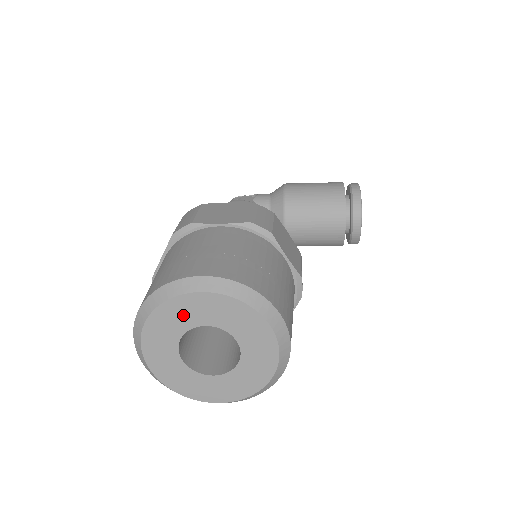
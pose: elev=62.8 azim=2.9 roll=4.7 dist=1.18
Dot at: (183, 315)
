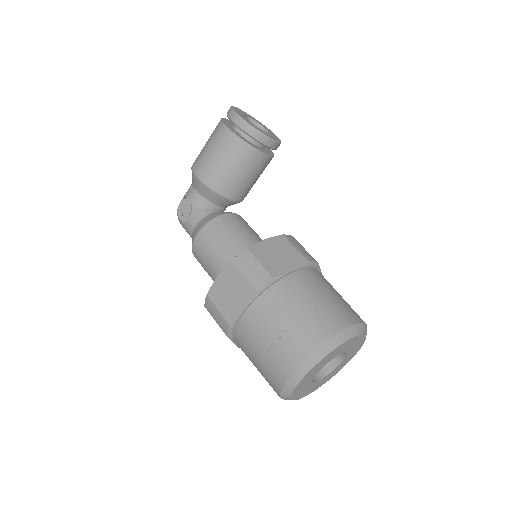
Dot at: (305, 383)
